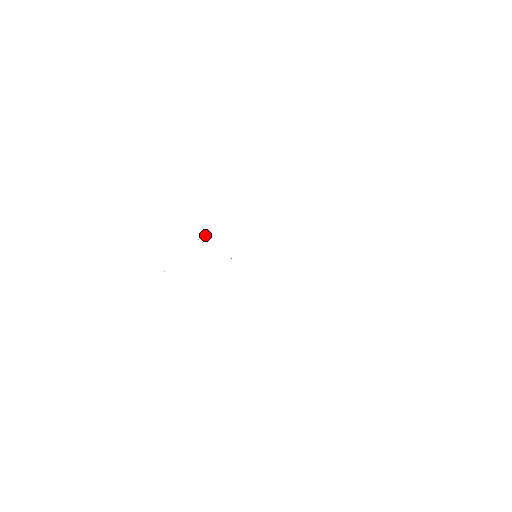
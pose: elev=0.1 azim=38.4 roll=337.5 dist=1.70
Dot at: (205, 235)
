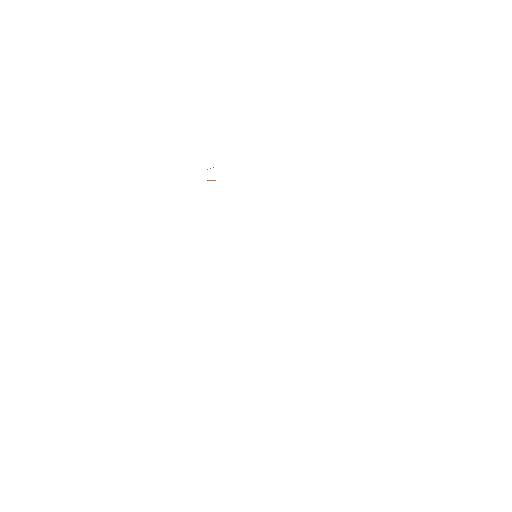
Dot at: occluded
